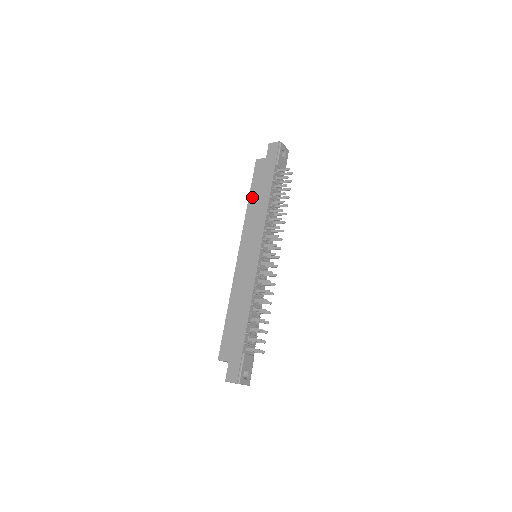
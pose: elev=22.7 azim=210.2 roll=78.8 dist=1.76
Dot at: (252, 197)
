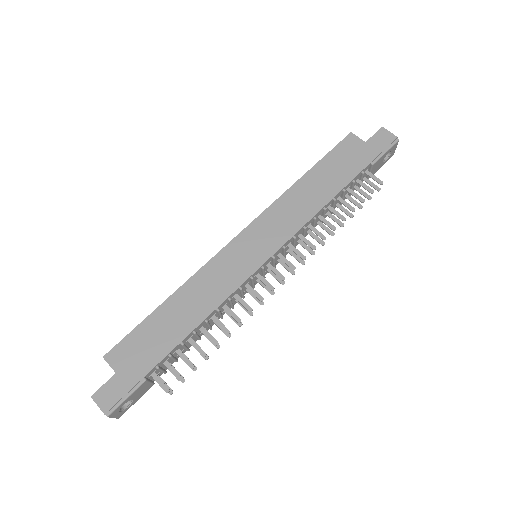
Dot at: (310, 177)
